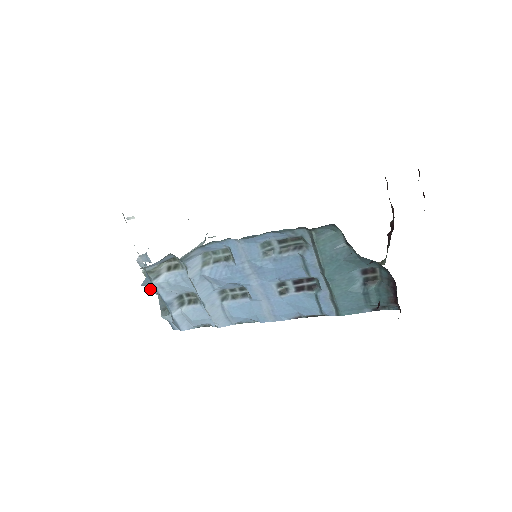
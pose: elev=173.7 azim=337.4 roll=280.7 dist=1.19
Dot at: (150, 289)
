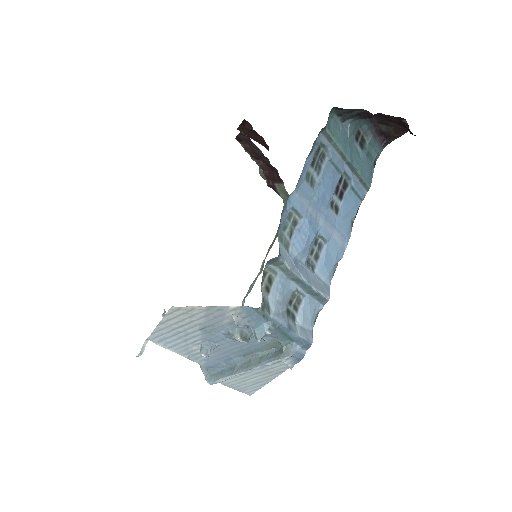
Dot at: (271, 331)
